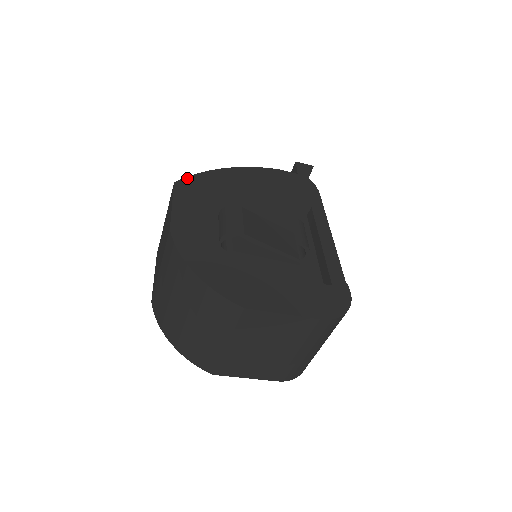
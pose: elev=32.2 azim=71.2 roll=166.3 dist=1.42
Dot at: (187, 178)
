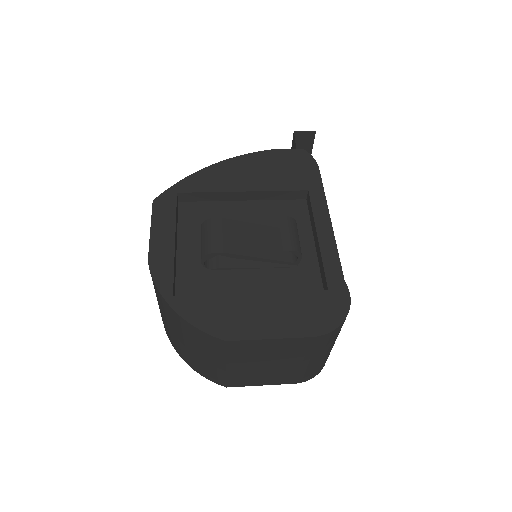
Dot at: (166, 191)
